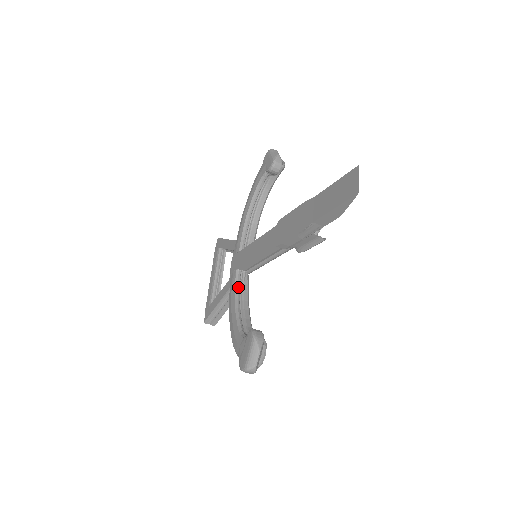
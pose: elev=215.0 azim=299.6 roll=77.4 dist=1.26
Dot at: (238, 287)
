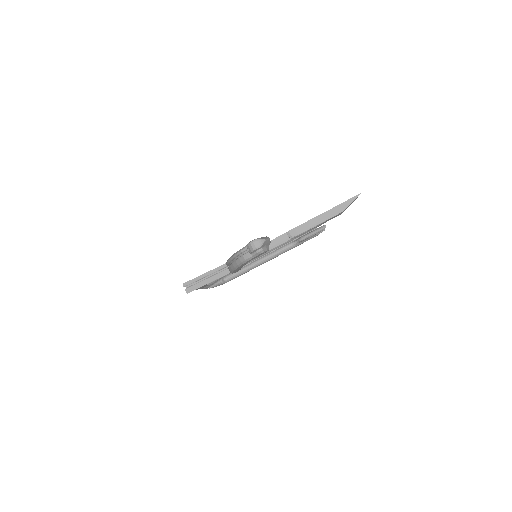
Dot at: occluded
